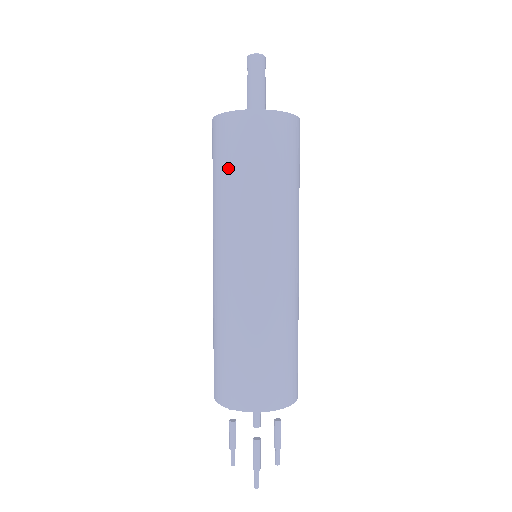
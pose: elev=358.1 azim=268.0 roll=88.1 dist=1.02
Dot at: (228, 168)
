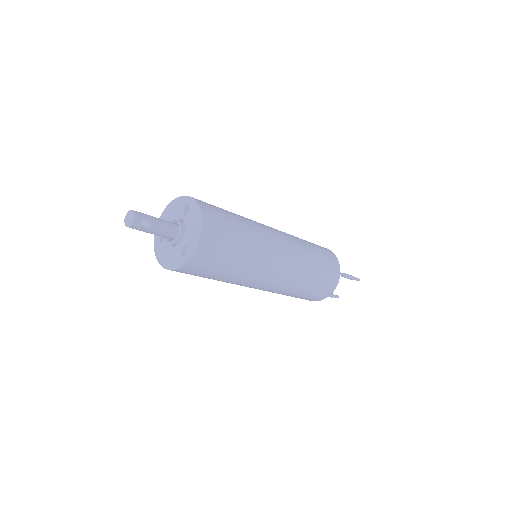
Dot at: occluded
